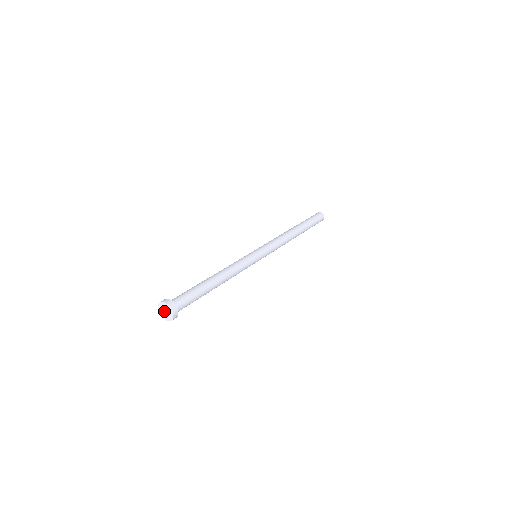
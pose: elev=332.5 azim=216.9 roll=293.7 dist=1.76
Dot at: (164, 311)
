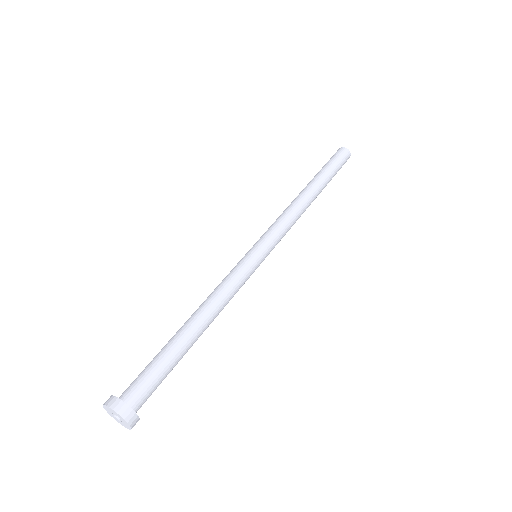
Dot at: occluded
